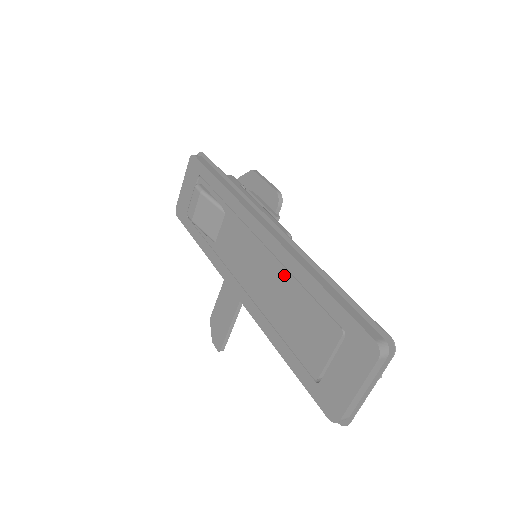
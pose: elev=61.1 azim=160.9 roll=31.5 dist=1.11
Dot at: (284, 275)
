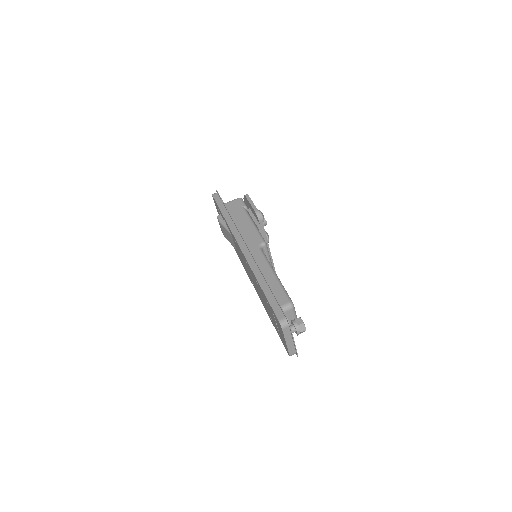
Dot at: (254, 278)
